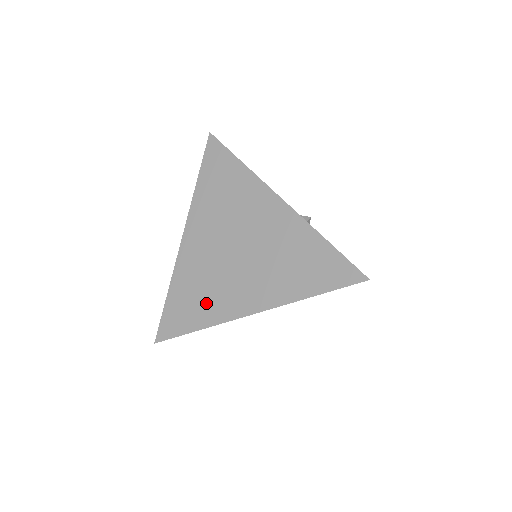
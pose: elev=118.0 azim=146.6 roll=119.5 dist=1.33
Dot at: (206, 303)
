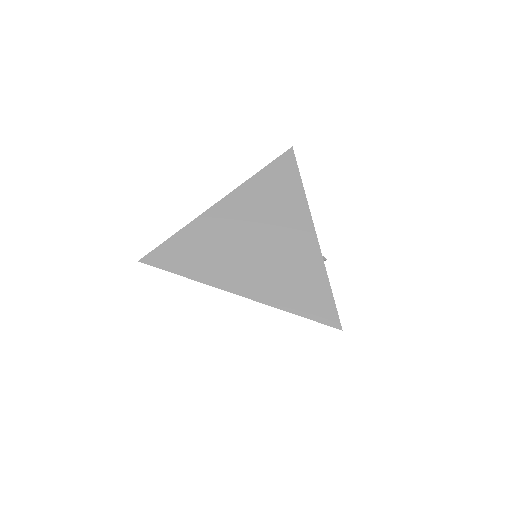
Dot at: (206, 262)
